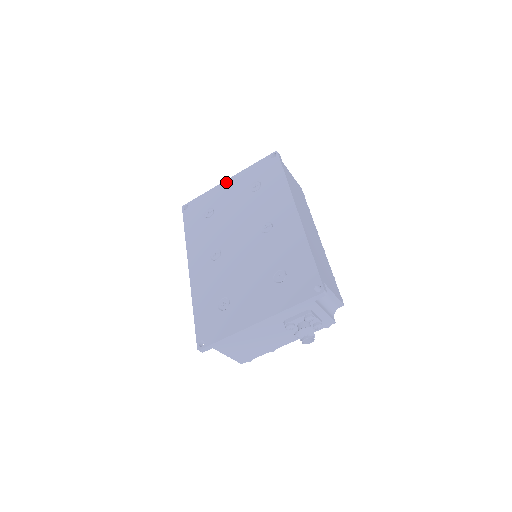
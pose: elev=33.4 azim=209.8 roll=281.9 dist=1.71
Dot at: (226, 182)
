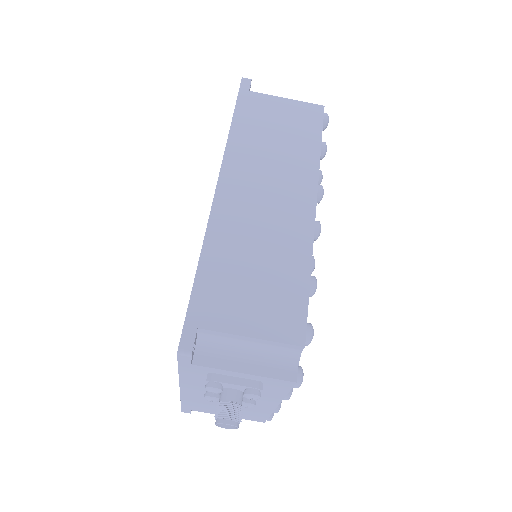
Dot at: occluded
